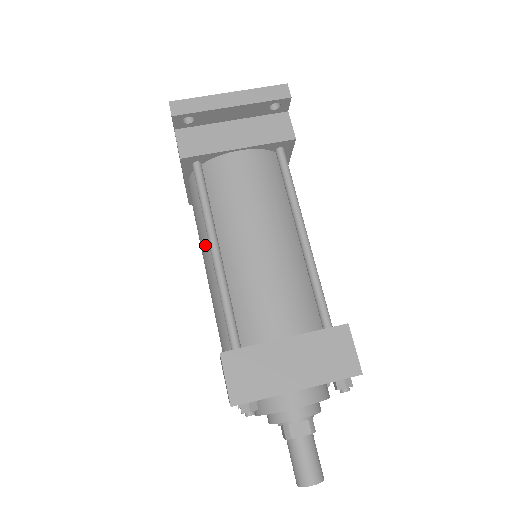
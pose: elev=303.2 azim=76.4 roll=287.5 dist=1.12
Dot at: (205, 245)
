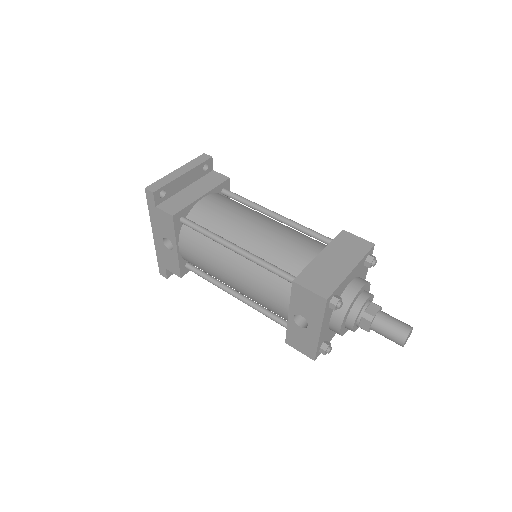
Dot at: (223, 259)
